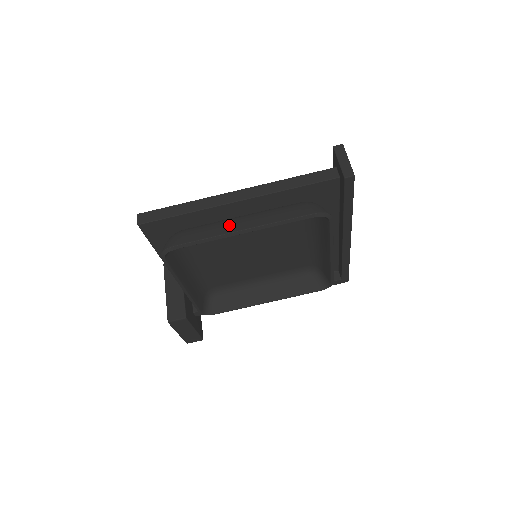
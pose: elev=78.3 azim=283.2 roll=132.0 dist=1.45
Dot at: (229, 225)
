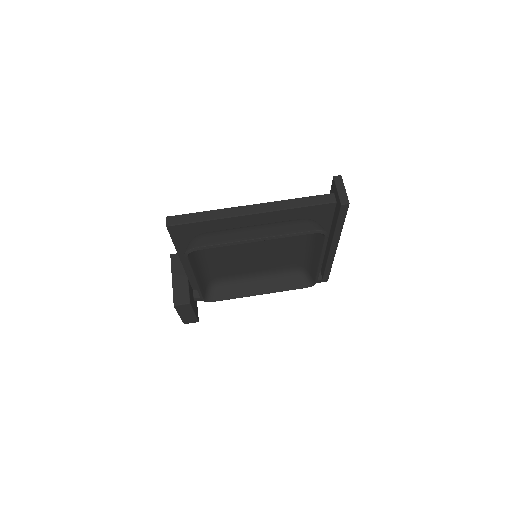
Dot at: (244, 233)
